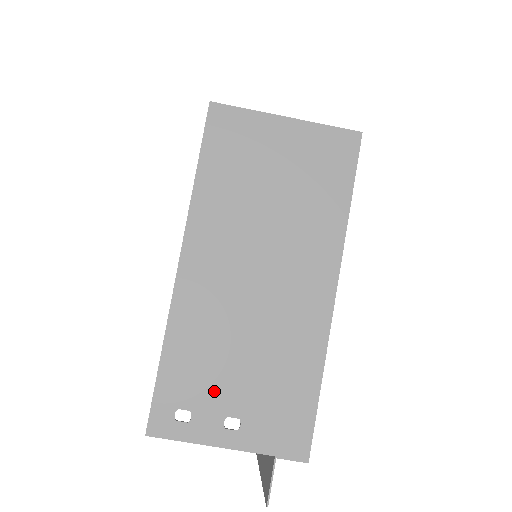
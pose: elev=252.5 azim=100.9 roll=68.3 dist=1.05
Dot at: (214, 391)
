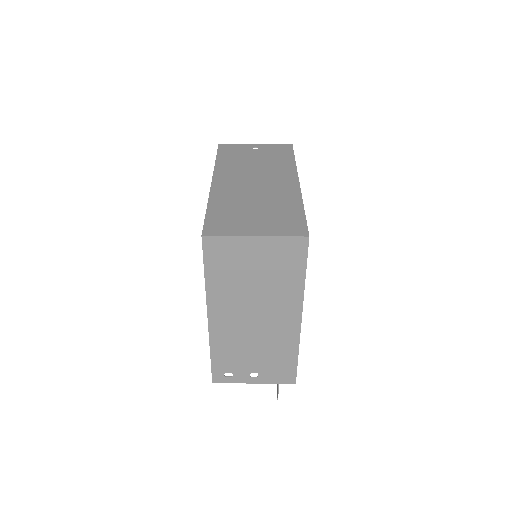
Dot at: (242, 365)
